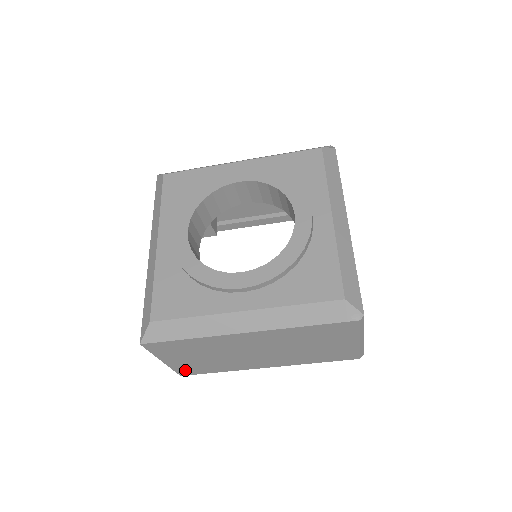
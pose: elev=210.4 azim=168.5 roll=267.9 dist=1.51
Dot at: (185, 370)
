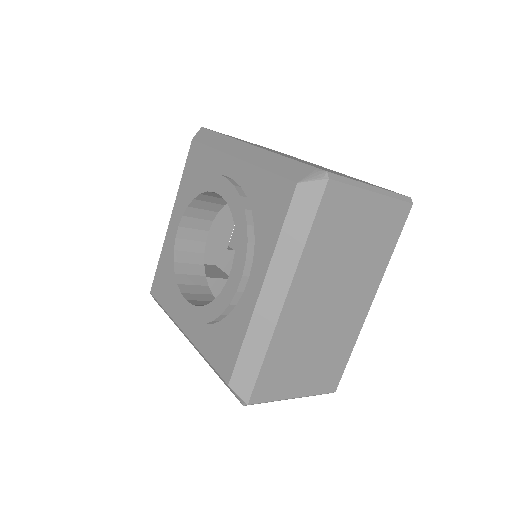
Dot at: occluded
